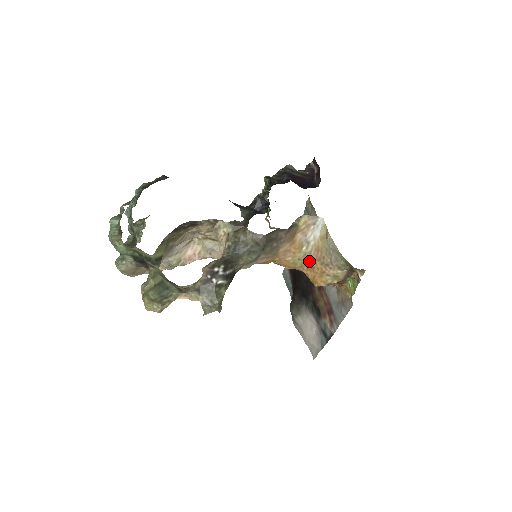
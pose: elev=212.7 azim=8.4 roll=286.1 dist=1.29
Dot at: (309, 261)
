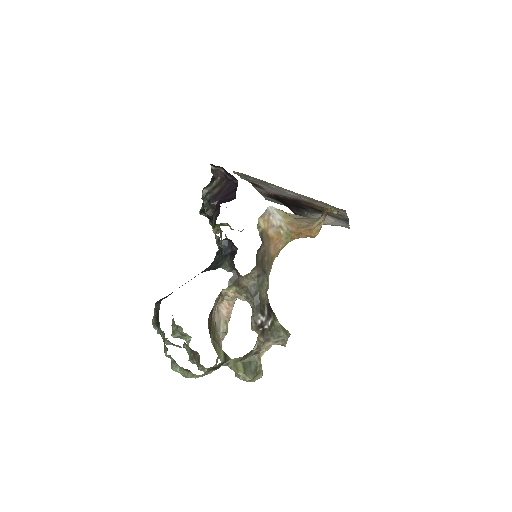
Dot at: (293, 233)
